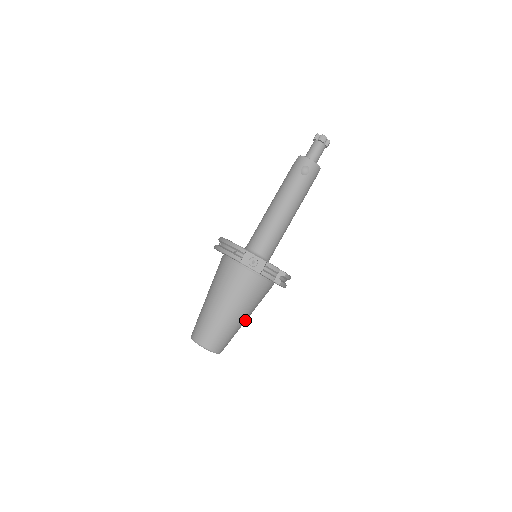
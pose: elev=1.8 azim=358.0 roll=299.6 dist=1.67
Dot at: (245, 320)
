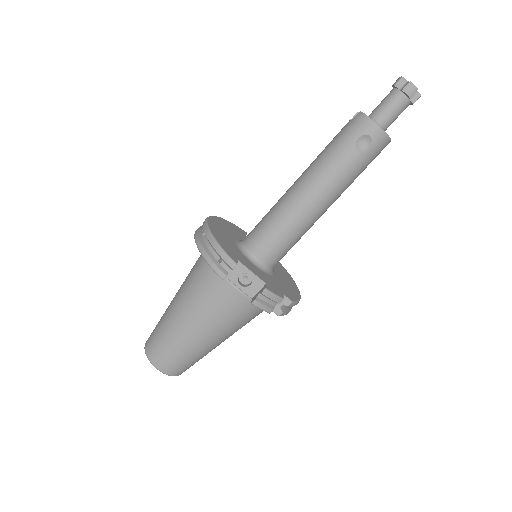
Dot at: occluded
